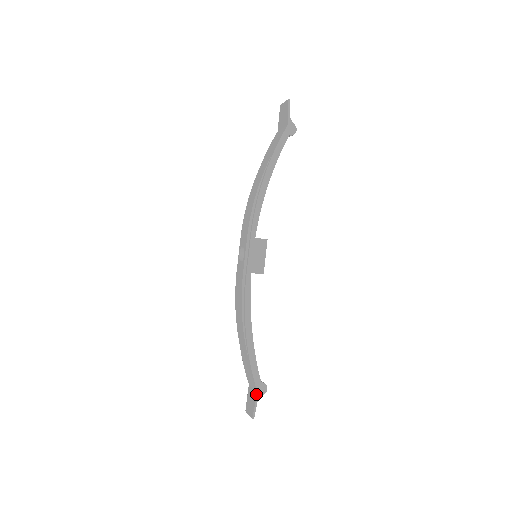
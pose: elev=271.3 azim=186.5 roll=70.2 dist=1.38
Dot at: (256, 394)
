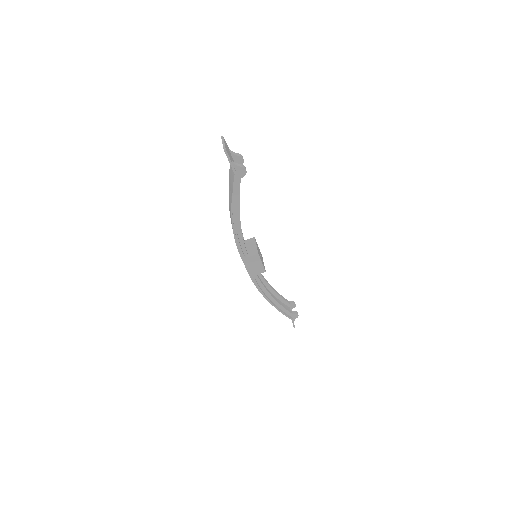
Dot at: occluded
